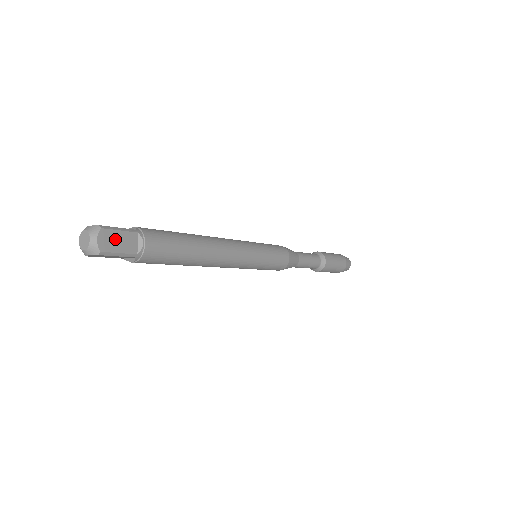
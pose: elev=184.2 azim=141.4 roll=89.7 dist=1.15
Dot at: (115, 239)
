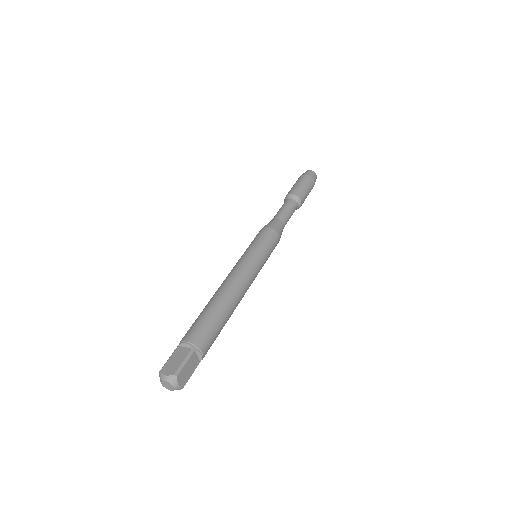
Dot at: (186, 371)
